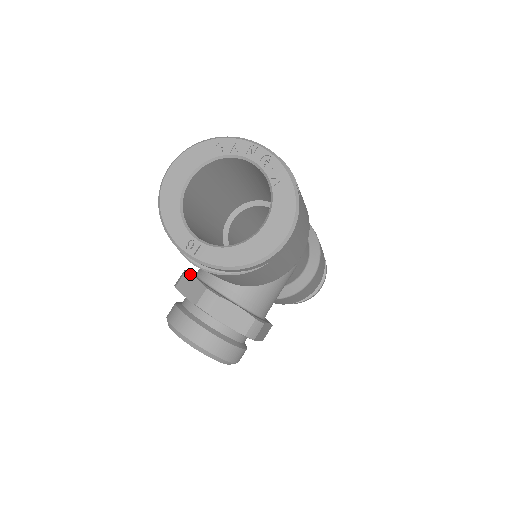
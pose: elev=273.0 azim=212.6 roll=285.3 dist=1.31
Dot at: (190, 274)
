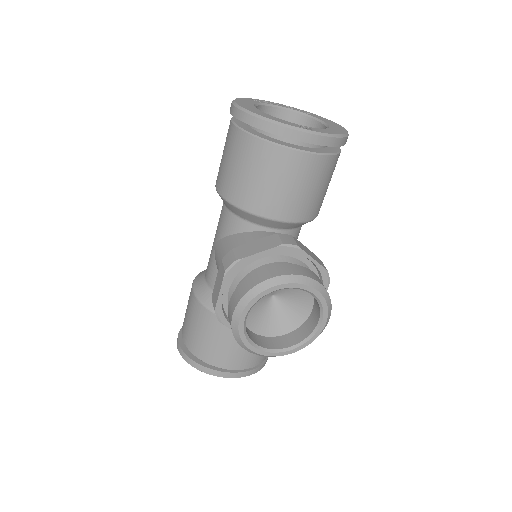
Dot at: occluded
